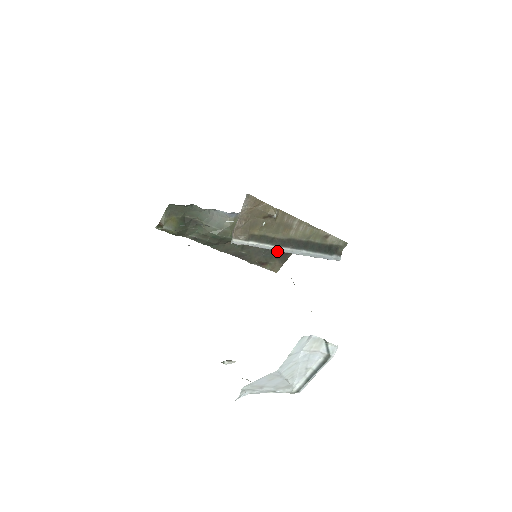
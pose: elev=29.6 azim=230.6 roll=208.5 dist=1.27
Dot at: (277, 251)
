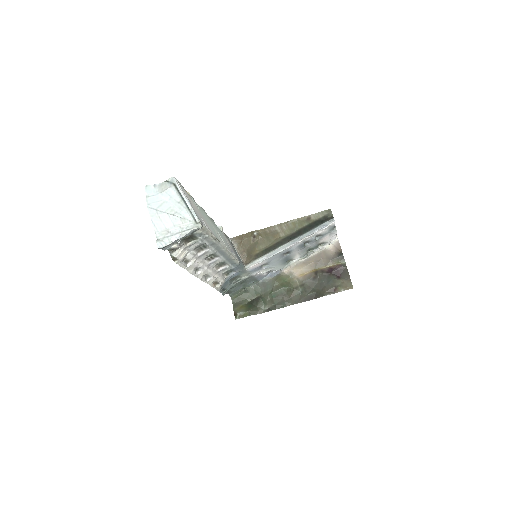
Dot at: (333, 274)
